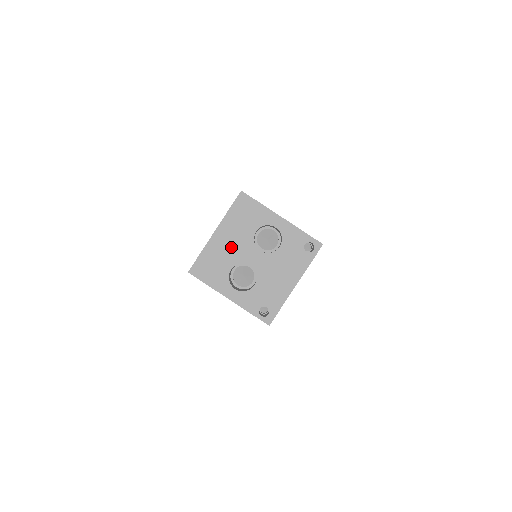
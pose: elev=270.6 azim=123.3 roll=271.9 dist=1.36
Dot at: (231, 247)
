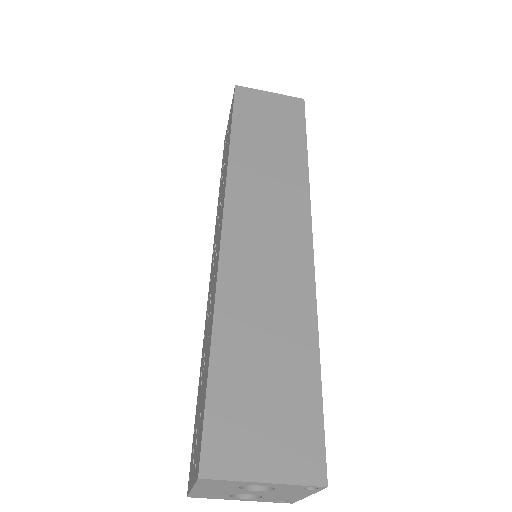
Dot at: (219, 491)
